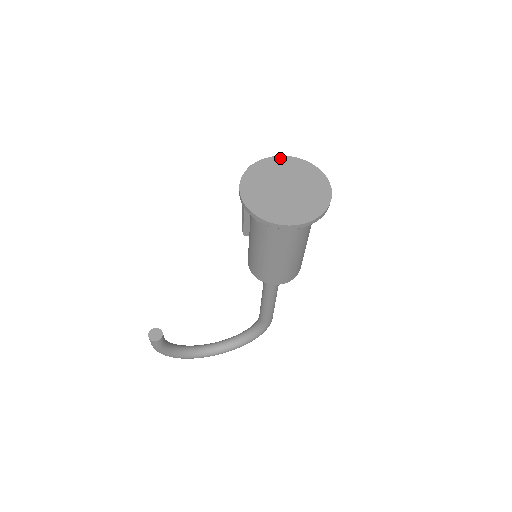
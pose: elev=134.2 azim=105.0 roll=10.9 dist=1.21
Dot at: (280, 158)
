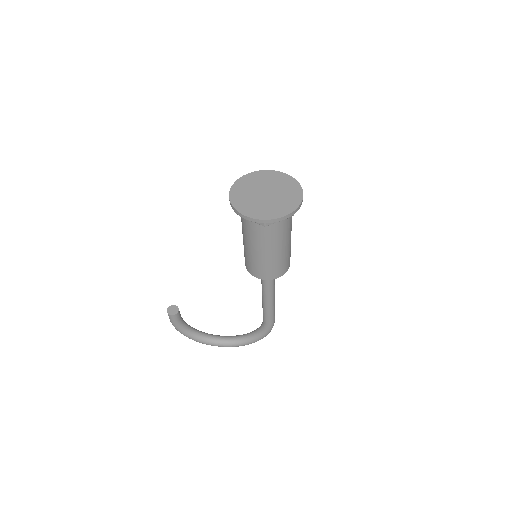
Dot at: (272, 172)
